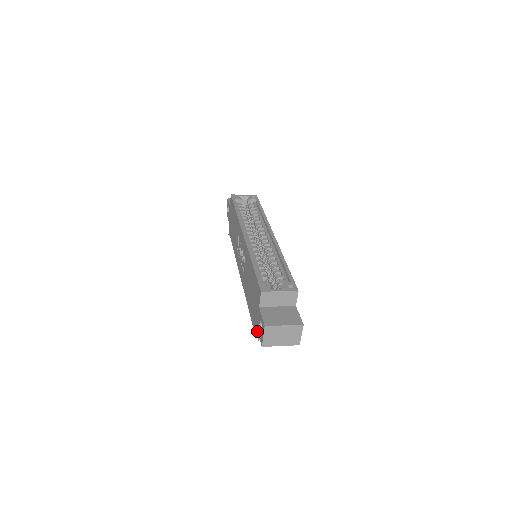
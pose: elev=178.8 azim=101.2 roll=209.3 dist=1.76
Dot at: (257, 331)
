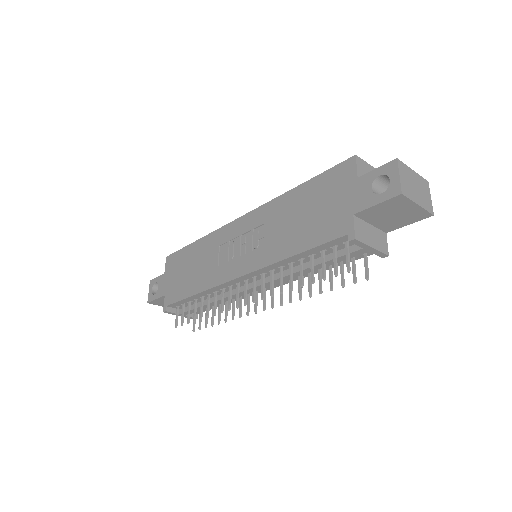
Dot at: (356, 230)
